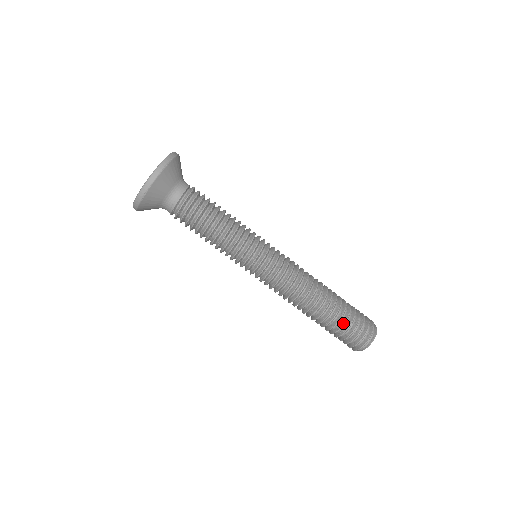
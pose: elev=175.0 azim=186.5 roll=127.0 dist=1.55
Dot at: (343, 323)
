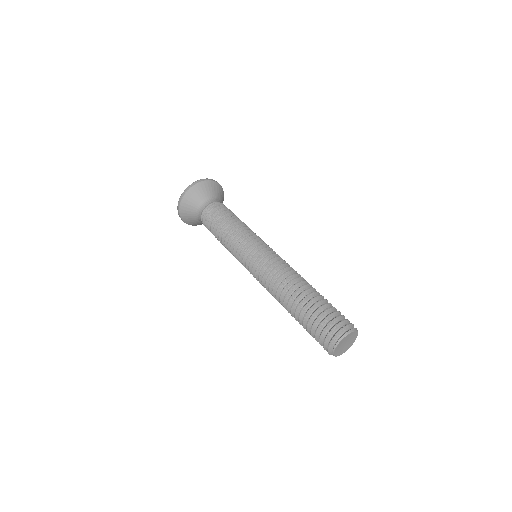
Dot at: (307, 323)
